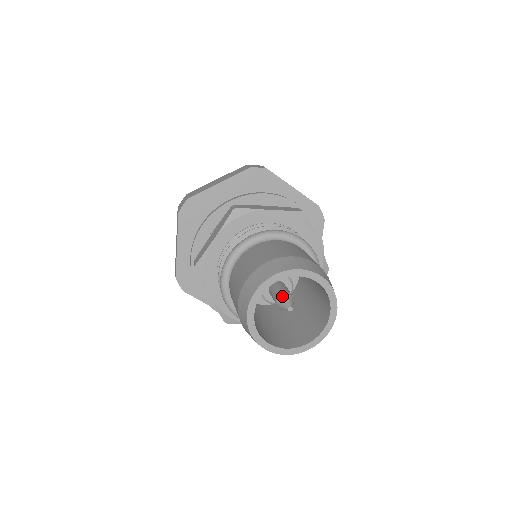
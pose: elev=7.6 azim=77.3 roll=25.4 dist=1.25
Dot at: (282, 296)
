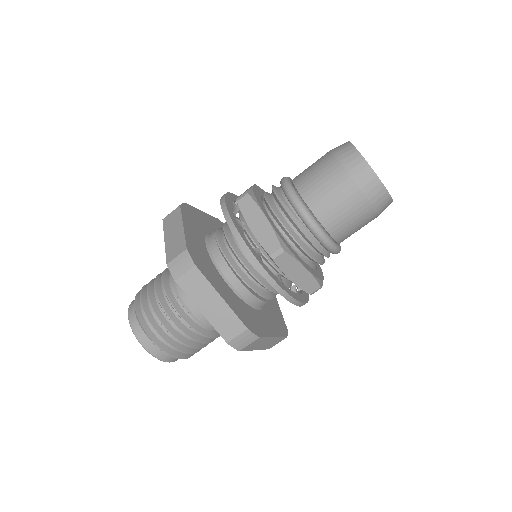
Dot at: occluded
